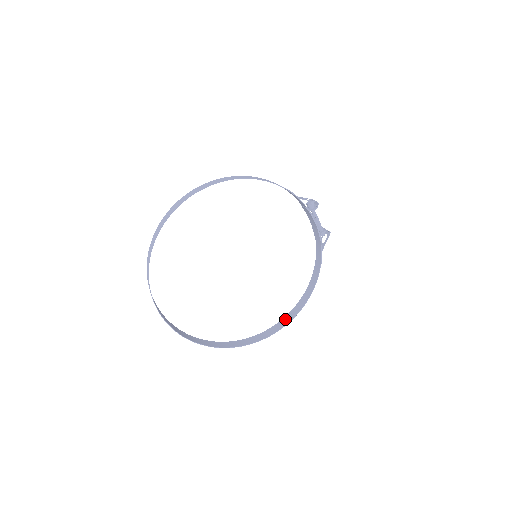
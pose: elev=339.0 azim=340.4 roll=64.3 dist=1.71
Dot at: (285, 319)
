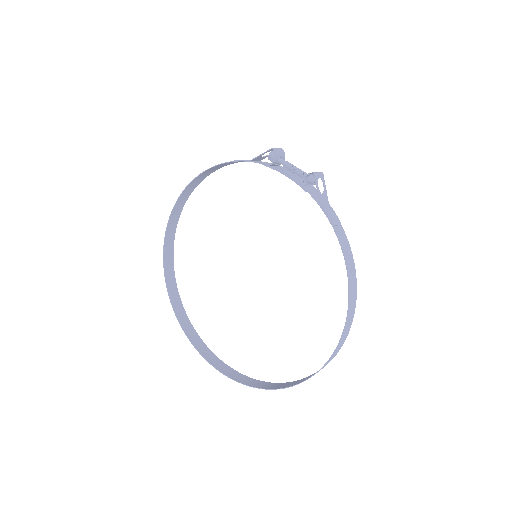
Dot at: (347, 328)
